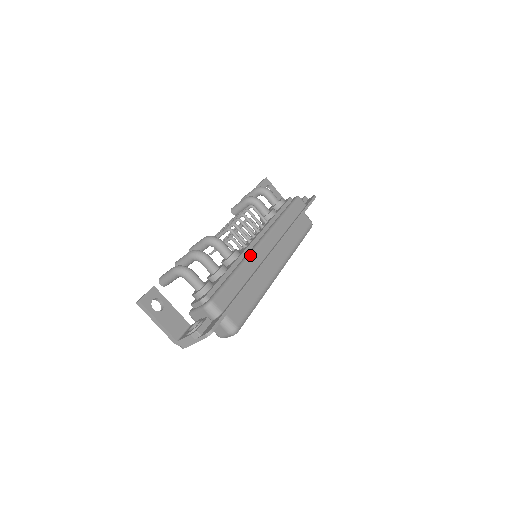
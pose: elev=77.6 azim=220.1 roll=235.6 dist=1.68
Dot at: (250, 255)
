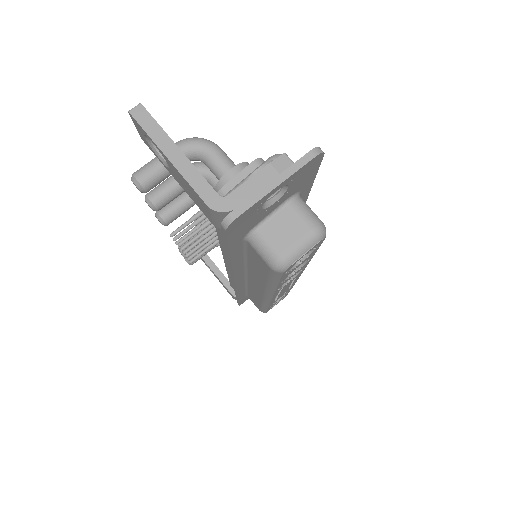
Dot at: occluded
